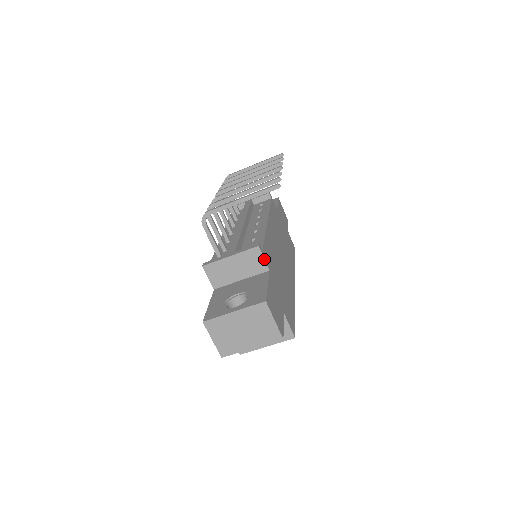
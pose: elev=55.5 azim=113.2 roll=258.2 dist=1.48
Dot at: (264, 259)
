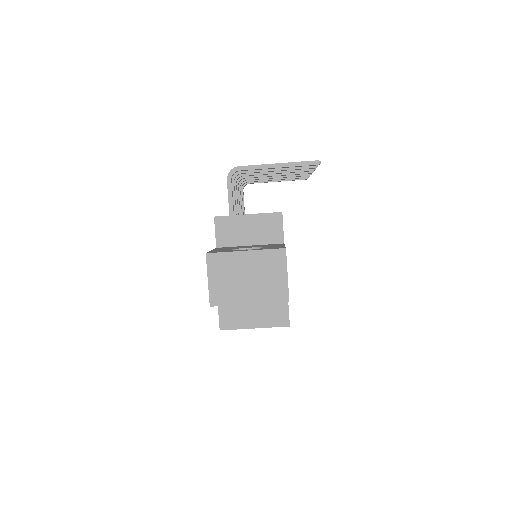
Dot at: occluded
